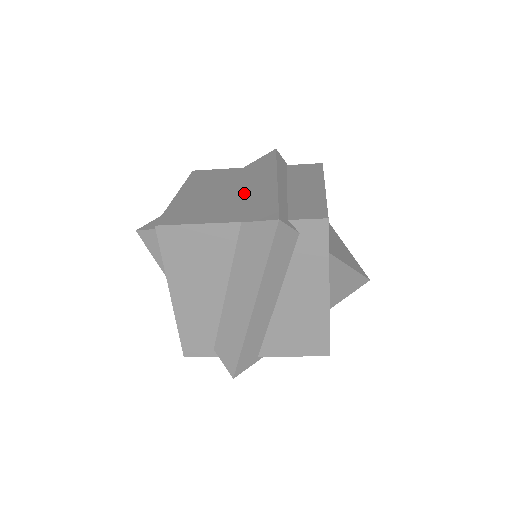
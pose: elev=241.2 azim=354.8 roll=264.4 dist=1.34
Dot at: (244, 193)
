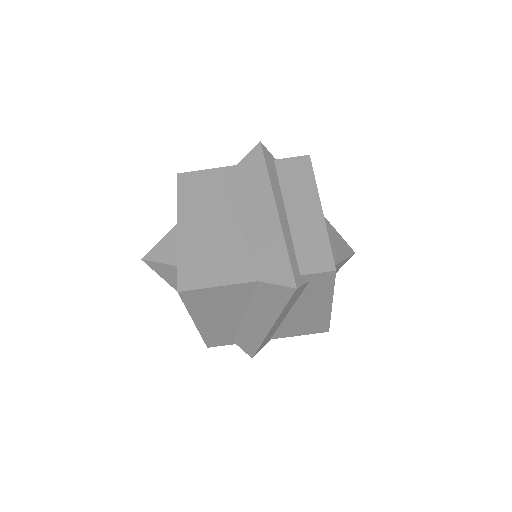
Dot at: (247, 227)
